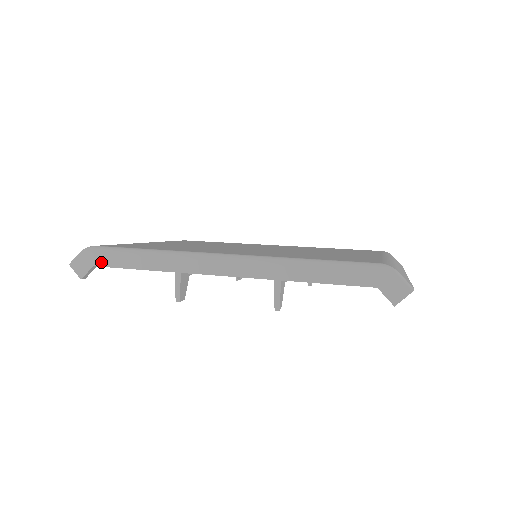
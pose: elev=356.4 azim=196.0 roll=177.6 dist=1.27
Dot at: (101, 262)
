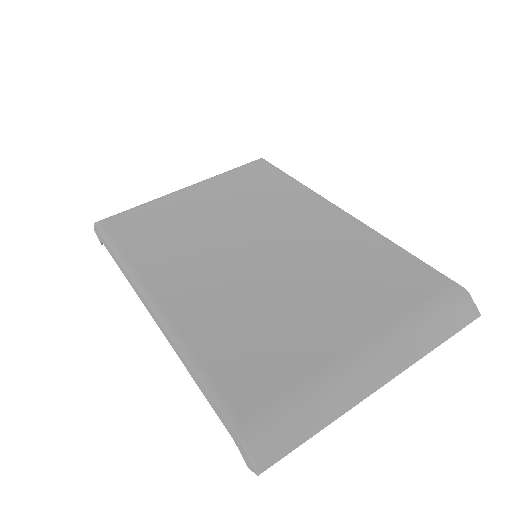
Dot at: (103, 242)
